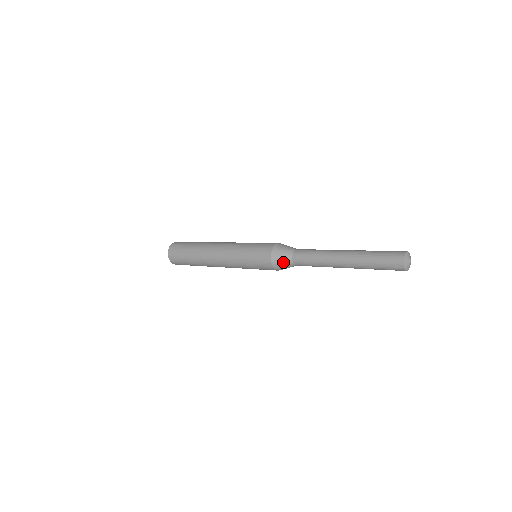
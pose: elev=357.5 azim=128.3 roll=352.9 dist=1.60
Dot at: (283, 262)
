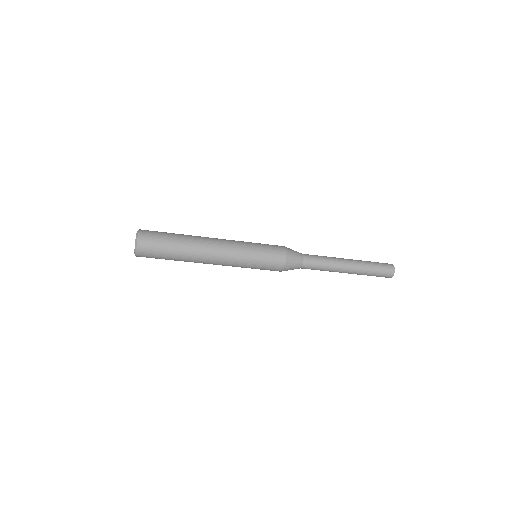
Dot at: (296, 259)
